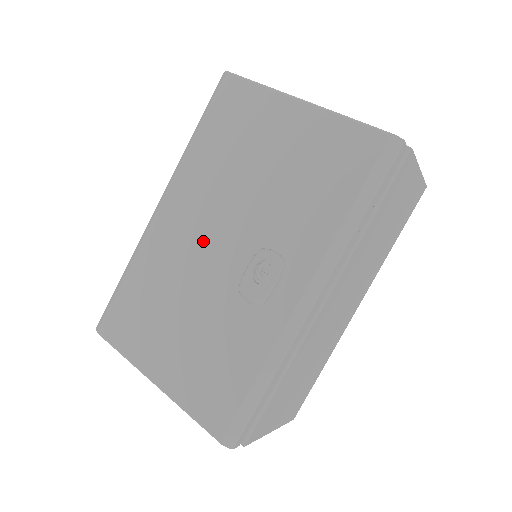
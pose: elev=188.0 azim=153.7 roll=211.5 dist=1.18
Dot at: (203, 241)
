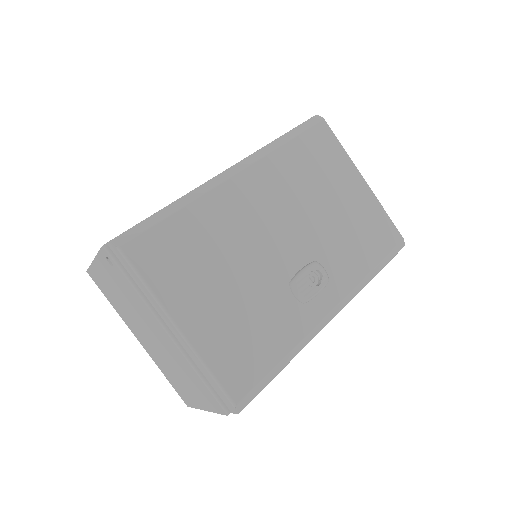
Dot at: (270, 227)
